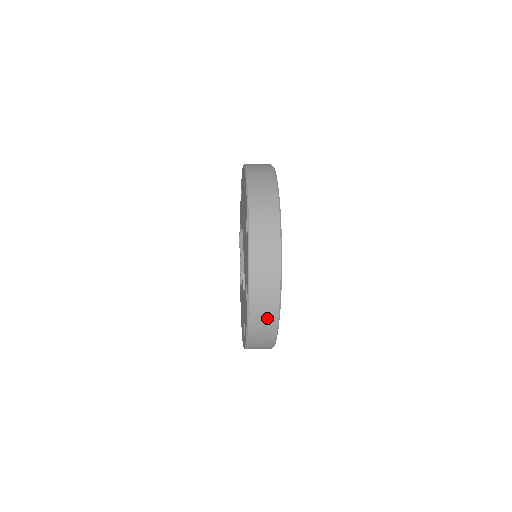
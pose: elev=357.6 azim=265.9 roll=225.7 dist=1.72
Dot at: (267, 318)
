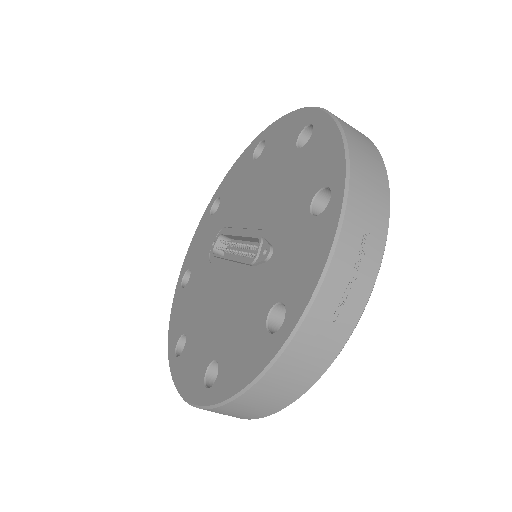
Dot at: (370, 235)
